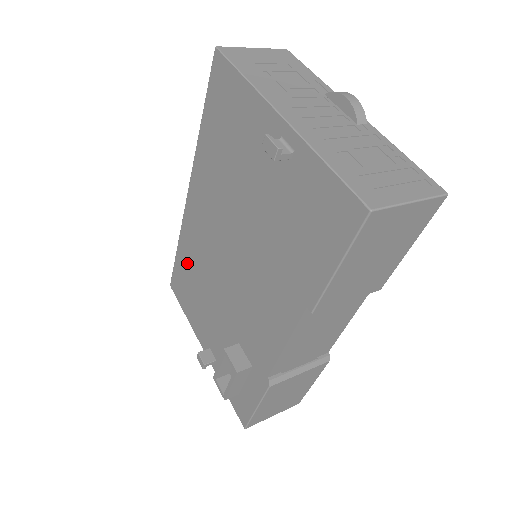
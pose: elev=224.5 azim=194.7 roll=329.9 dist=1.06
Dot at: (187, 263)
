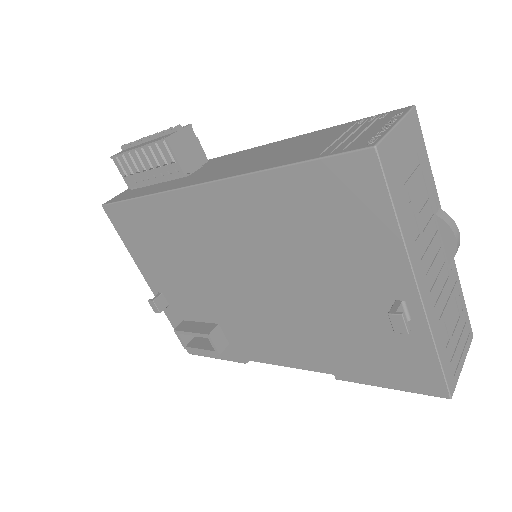
Dot at: (157, 224)
